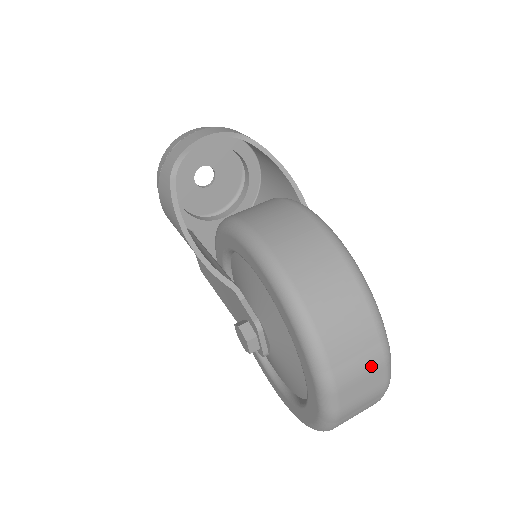
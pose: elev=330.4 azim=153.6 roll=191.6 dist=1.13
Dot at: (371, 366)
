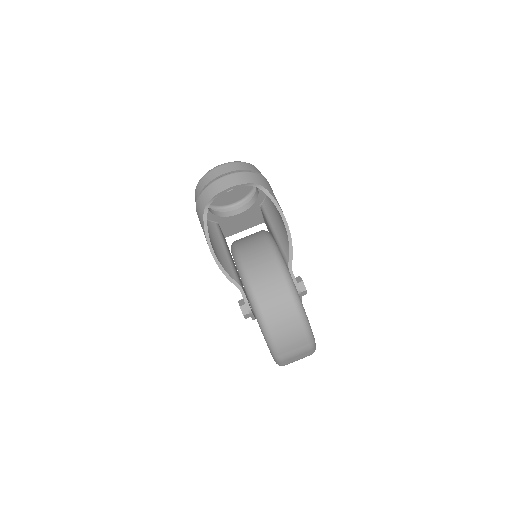
Dot at: (302, 352)
